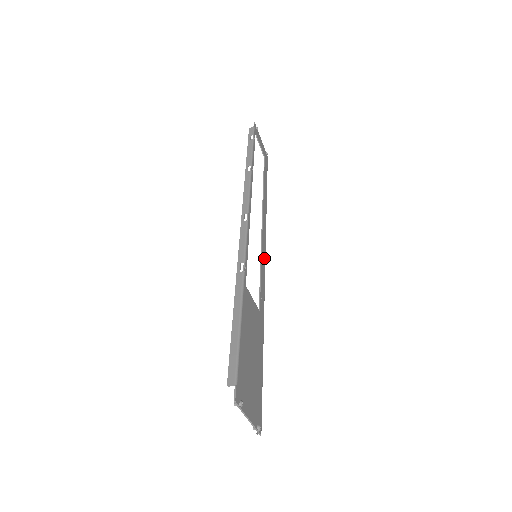
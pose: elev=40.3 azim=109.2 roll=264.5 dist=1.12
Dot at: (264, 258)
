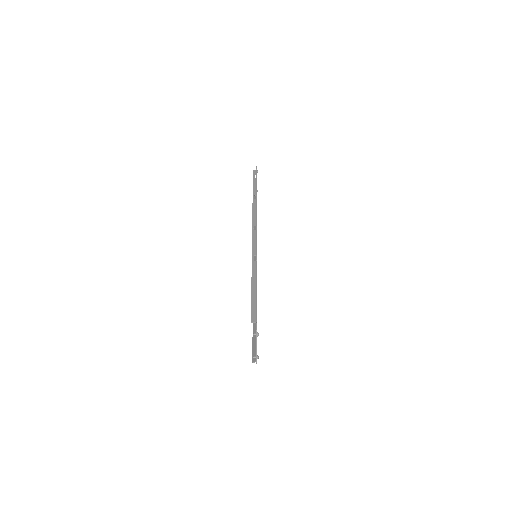
Dot at: occluded
